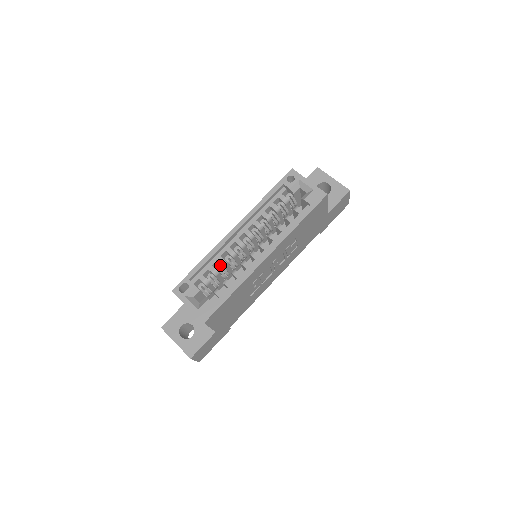
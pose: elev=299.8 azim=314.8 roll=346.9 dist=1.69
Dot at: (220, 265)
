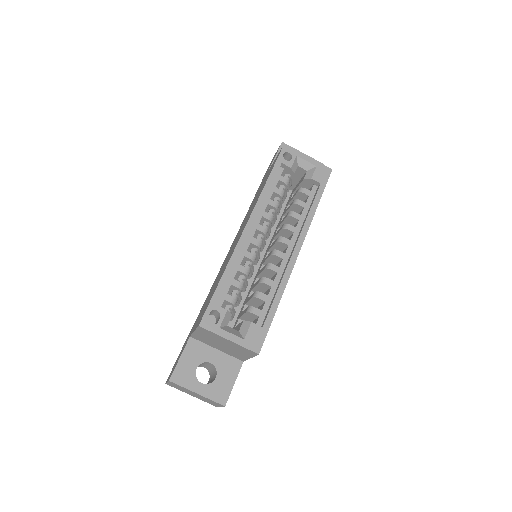
Dot at: (242, 276)
